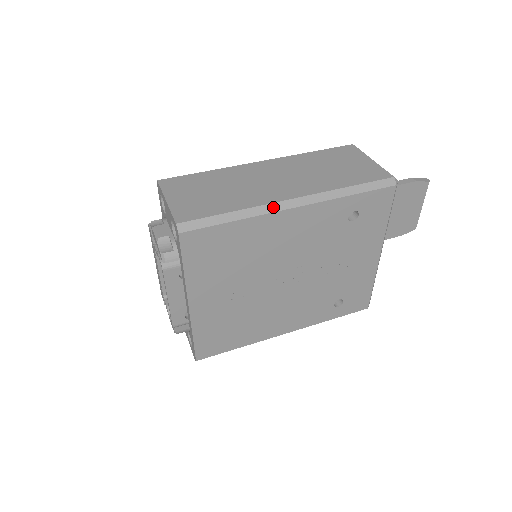
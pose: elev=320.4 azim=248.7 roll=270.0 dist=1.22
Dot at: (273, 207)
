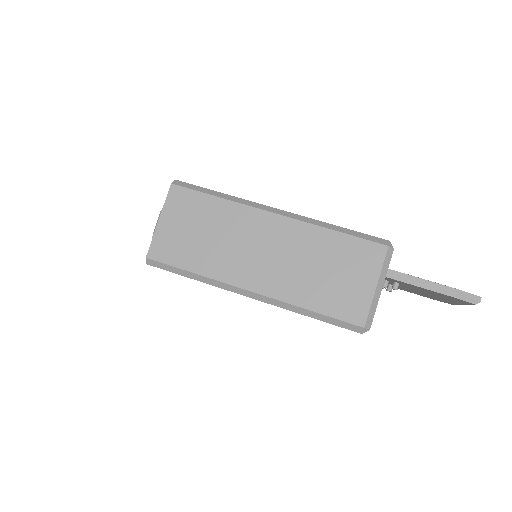
Dot at: (229, 287)
